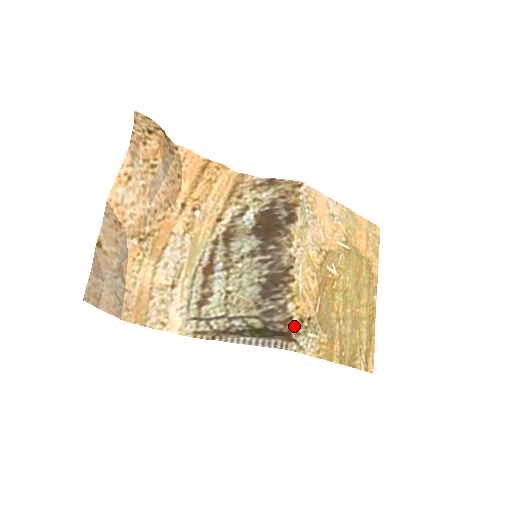
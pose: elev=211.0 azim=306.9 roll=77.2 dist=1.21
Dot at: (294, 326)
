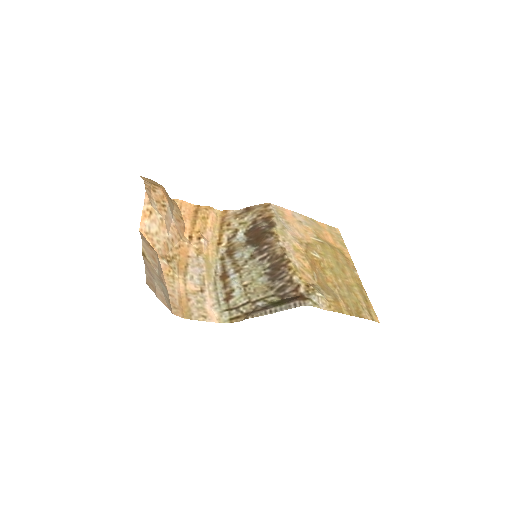
Dot at: (303, 290)
